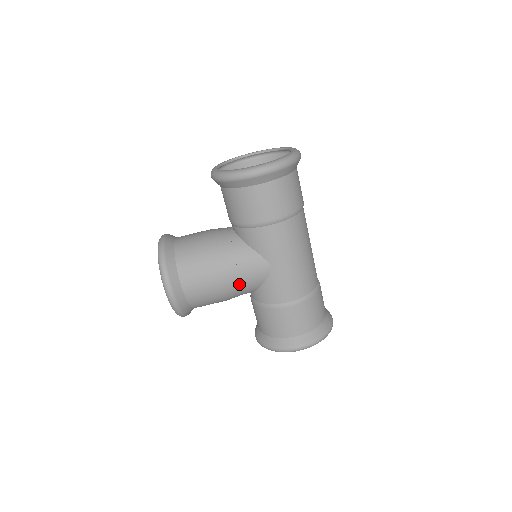
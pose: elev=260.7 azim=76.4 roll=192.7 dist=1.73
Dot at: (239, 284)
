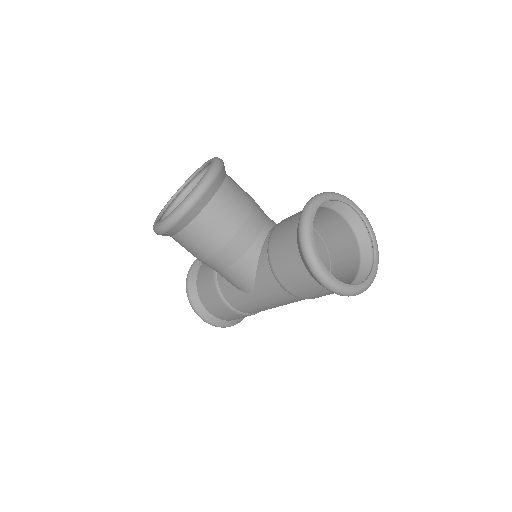
Dot at: (218, 271)
